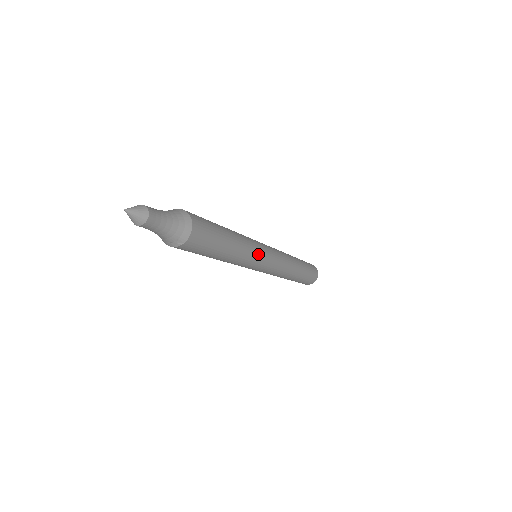
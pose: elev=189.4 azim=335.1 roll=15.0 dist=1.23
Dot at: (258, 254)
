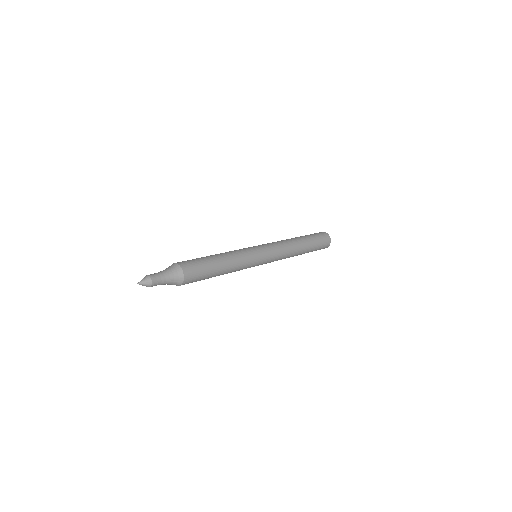
Dot at: occluded
